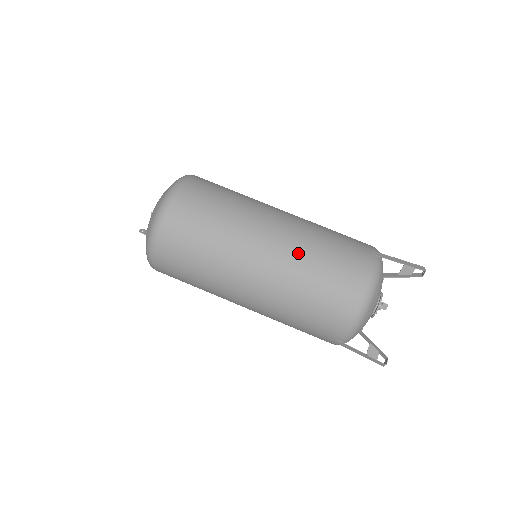
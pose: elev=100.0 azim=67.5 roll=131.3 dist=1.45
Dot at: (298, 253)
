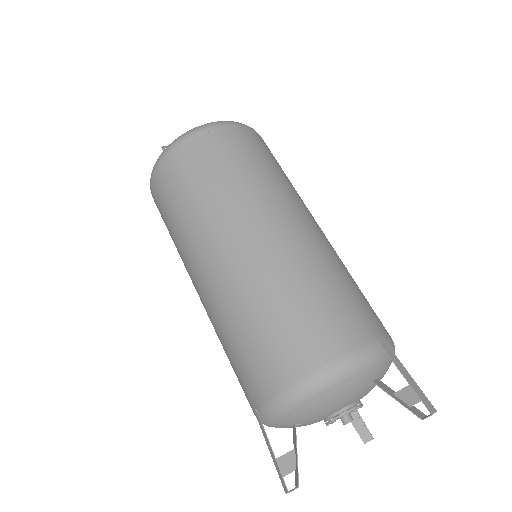
Dot at: (283, 266)
